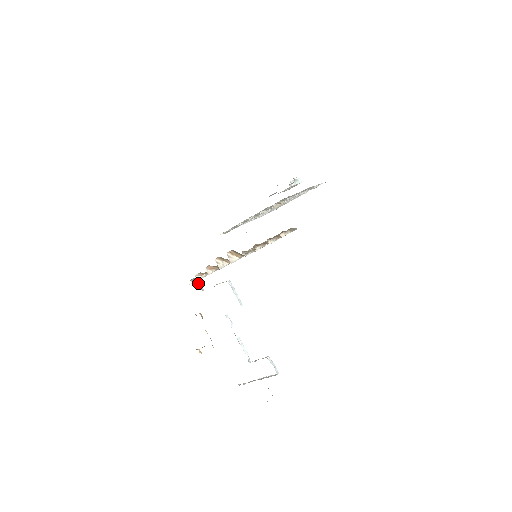
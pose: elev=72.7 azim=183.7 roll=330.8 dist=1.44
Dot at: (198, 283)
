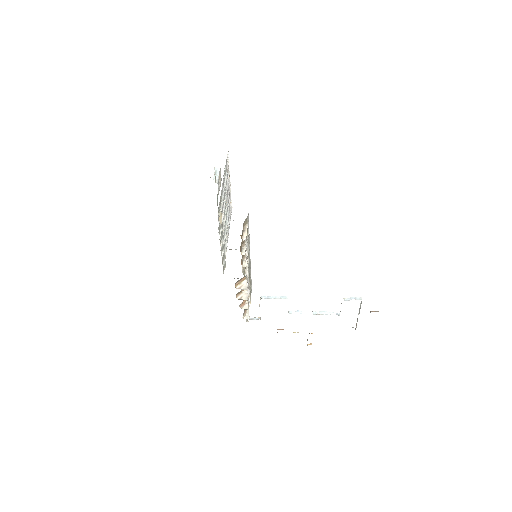
Dot at: (251, 319)
